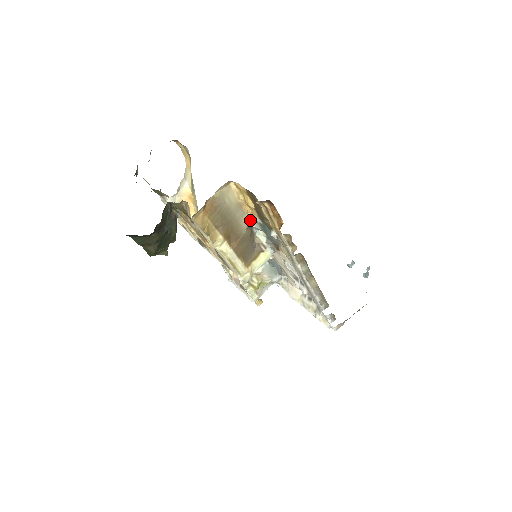
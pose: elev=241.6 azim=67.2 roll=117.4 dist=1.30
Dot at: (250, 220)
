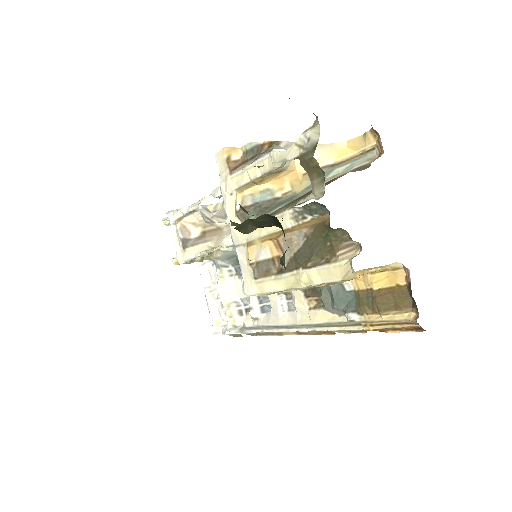
Dot at: occluded
